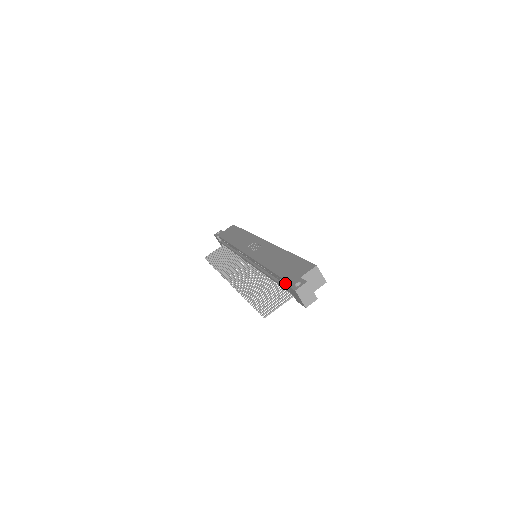
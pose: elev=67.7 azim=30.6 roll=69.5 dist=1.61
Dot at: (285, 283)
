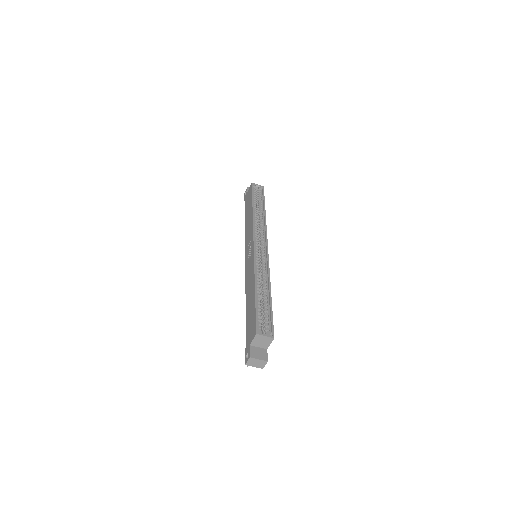
Dot at: occluded
